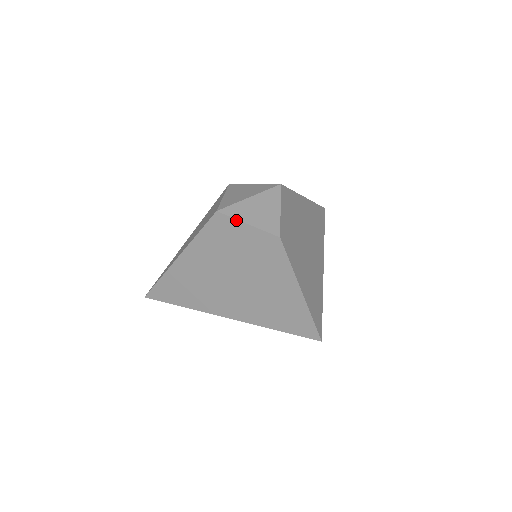
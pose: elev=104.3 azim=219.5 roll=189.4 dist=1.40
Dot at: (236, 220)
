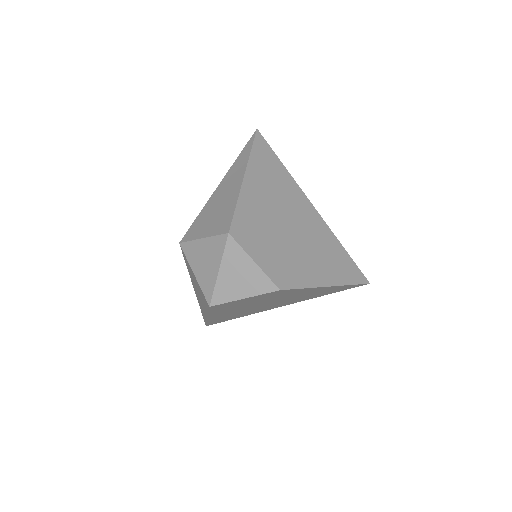
Dot at: (232, 302)
